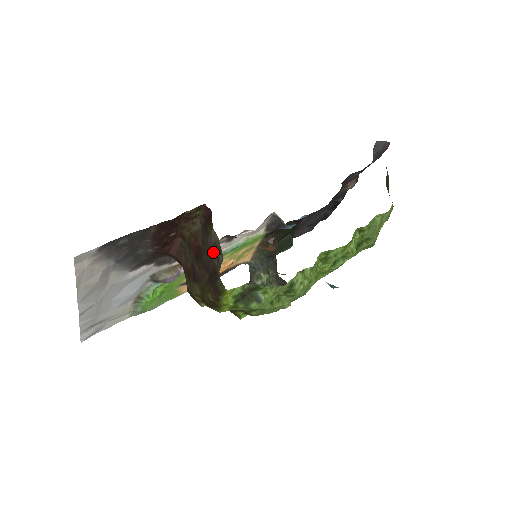
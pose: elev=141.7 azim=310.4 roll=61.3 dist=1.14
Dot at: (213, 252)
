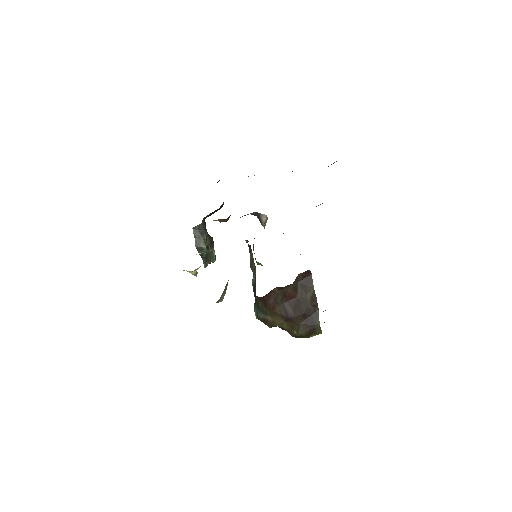
Dot at: (312, 306)
